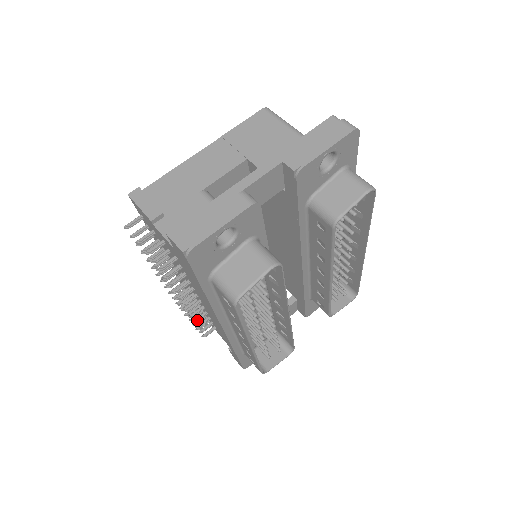
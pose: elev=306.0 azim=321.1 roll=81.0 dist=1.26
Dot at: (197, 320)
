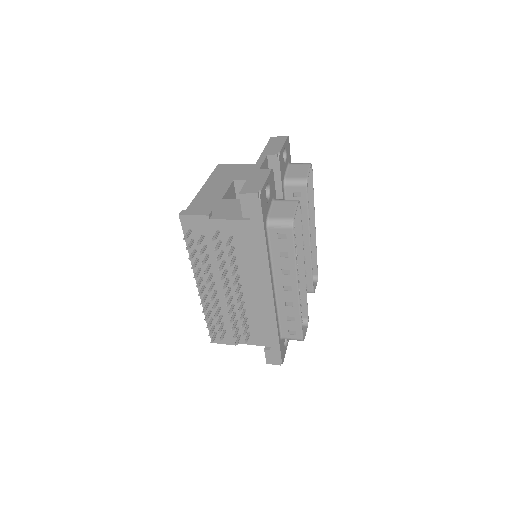
Dot at: (243, 316)
